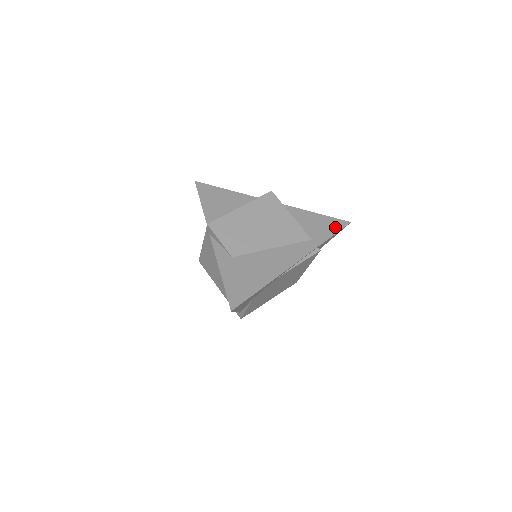
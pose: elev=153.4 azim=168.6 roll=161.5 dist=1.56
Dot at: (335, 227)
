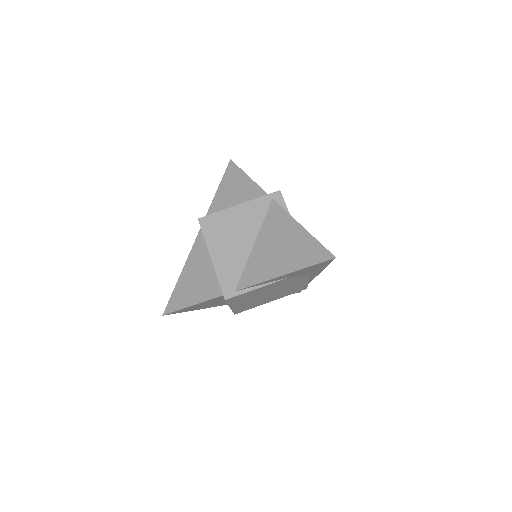
Dot at: occluded
